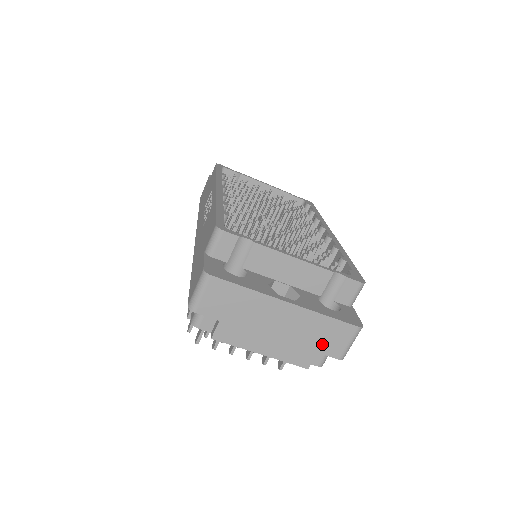
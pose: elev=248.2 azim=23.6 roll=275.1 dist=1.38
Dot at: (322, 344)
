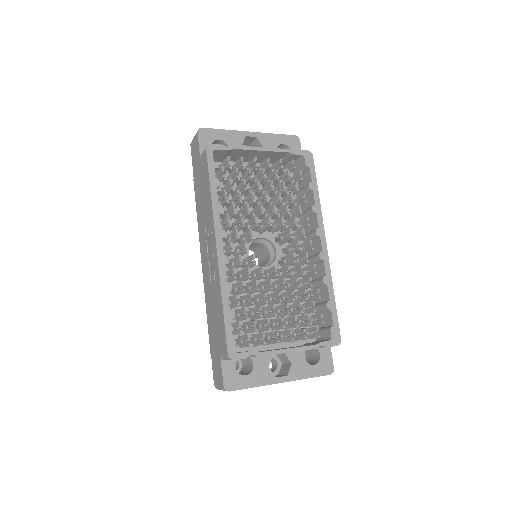
Dot at: occluded
